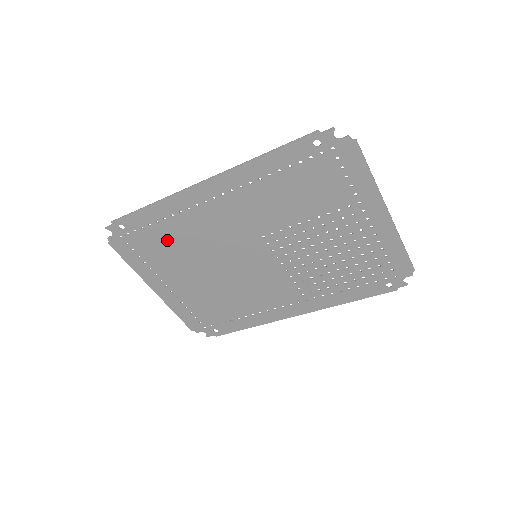
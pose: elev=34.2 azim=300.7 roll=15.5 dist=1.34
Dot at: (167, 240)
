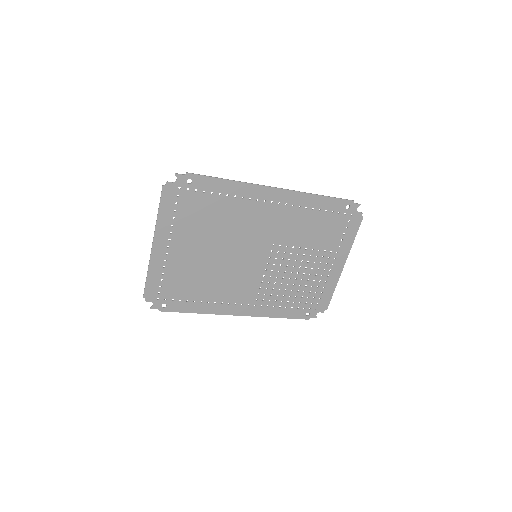
Dot at: (211, 211)
